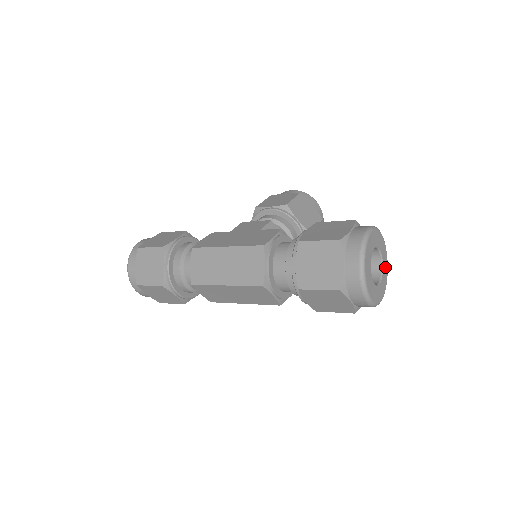
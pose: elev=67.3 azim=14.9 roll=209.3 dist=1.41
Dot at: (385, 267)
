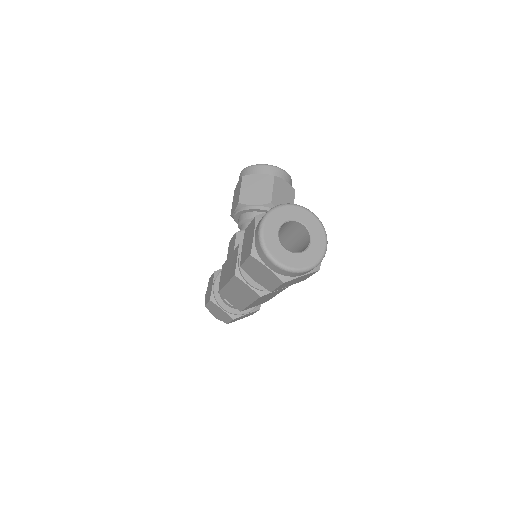
Dot at: (308, 219)
